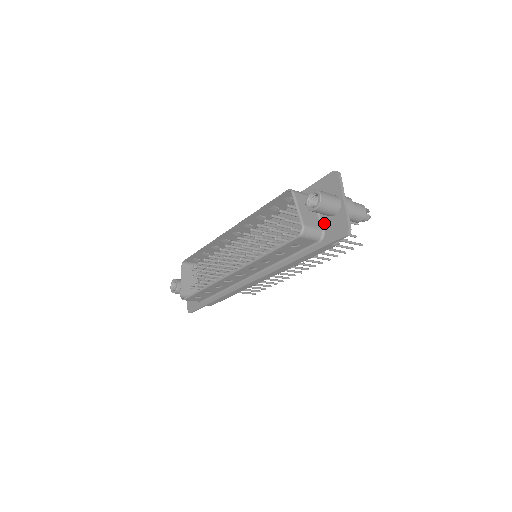
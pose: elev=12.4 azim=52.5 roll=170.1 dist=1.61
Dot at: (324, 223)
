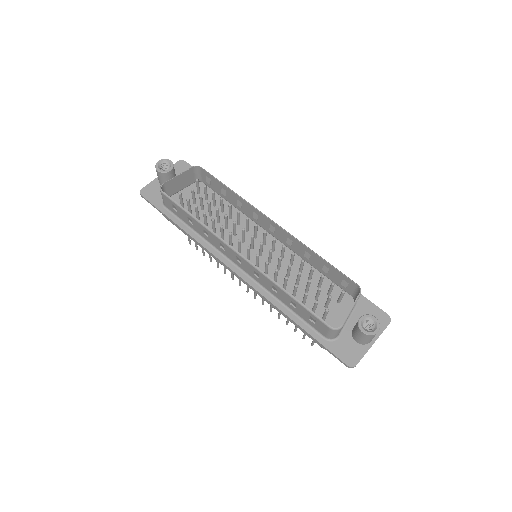
Dot at: (343, 333)
